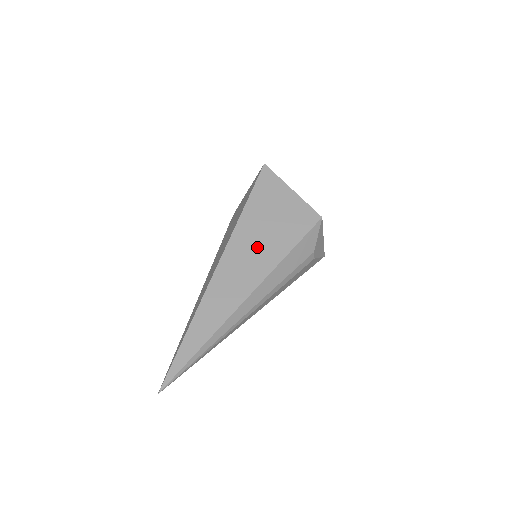
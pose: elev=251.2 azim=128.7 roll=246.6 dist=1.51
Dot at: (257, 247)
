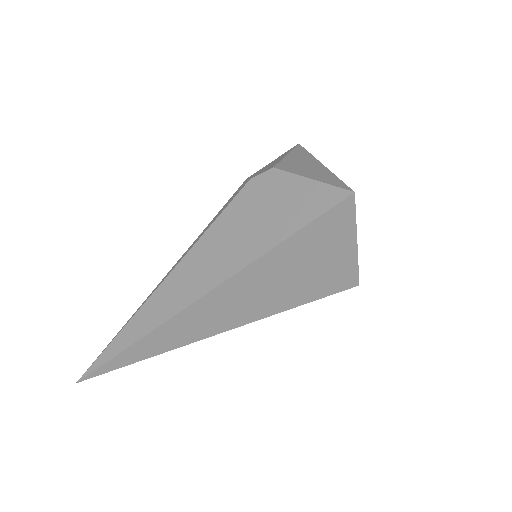
Dot at: (263, 293)
